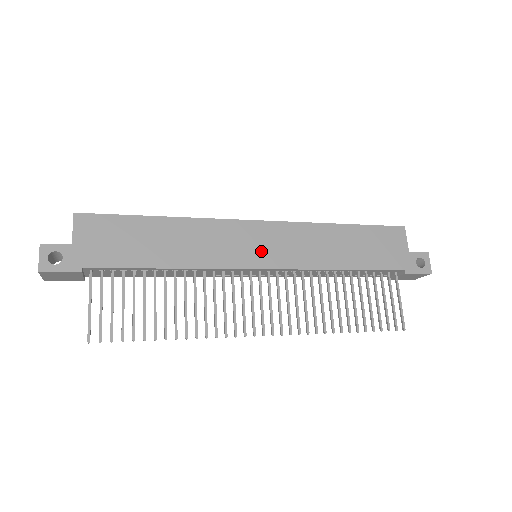
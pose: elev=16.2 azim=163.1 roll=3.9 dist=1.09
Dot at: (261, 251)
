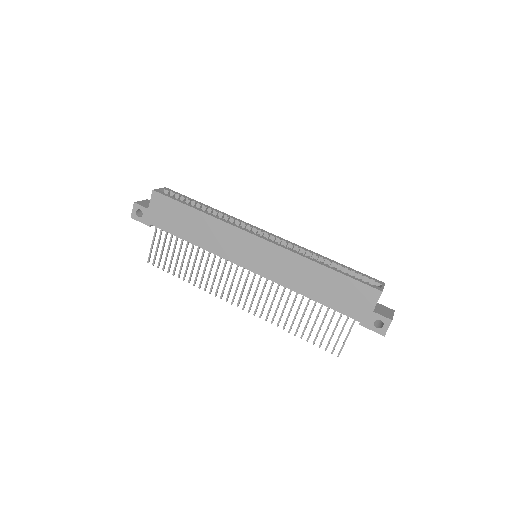
Dot at: (253, 258)
